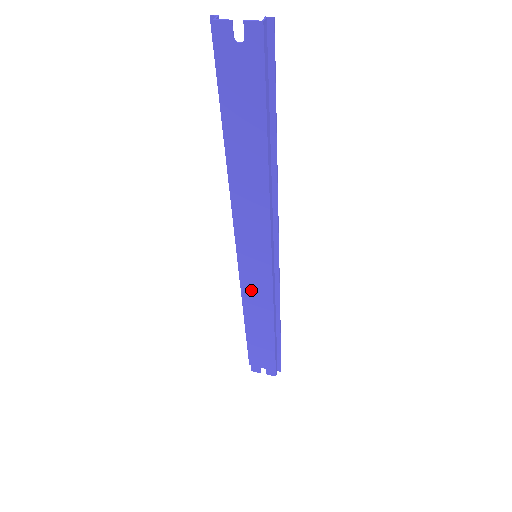
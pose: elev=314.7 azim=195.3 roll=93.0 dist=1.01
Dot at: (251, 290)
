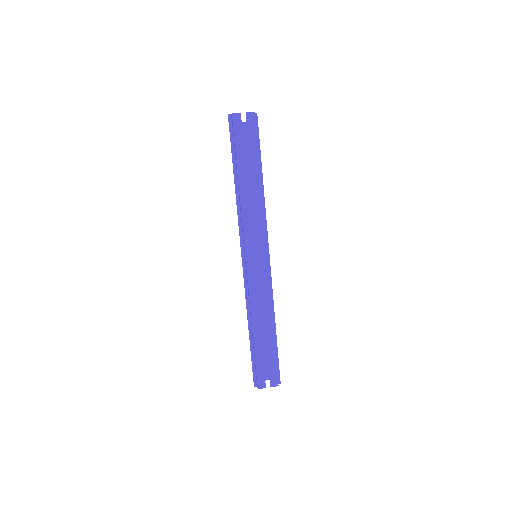
Dot at: (255, 288)
